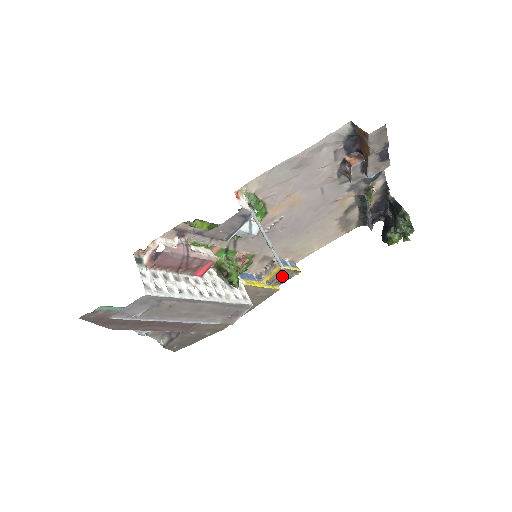
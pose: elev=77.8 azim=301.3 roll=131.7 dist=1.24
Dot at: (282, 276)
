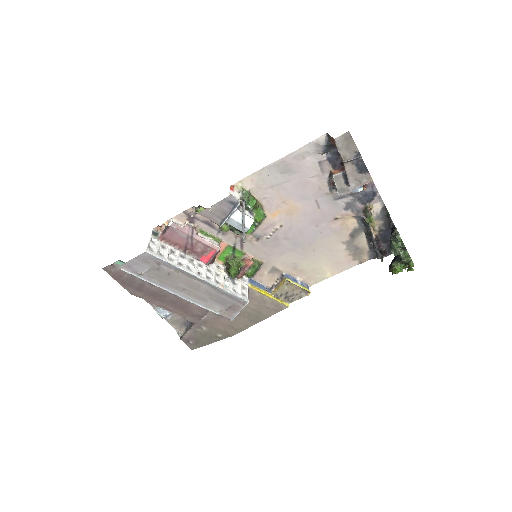
Dot at: (291, 292)
